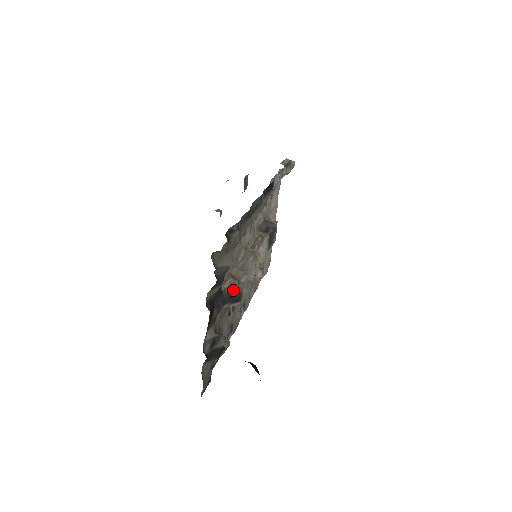
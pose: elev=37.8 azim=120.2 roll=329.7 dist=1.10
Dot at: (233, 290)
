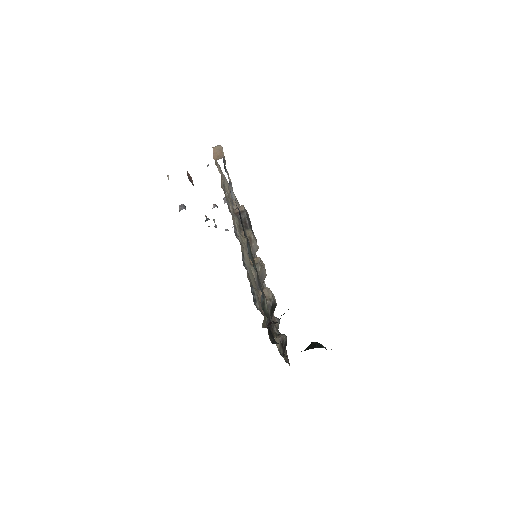
Dot at: (271, 308)
